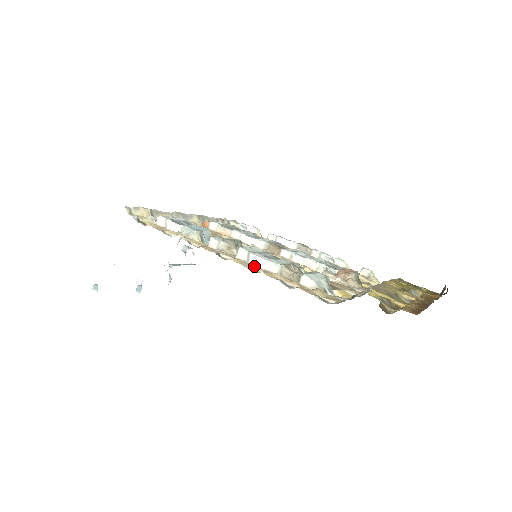
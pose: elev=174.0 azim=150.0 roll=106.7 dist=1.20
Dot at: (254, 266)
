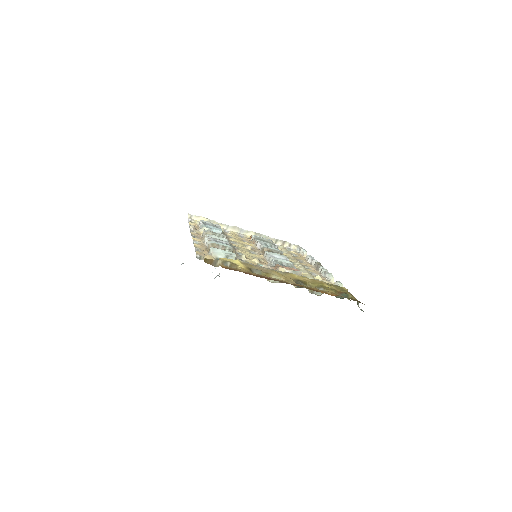
Dot at: (203, 243)
